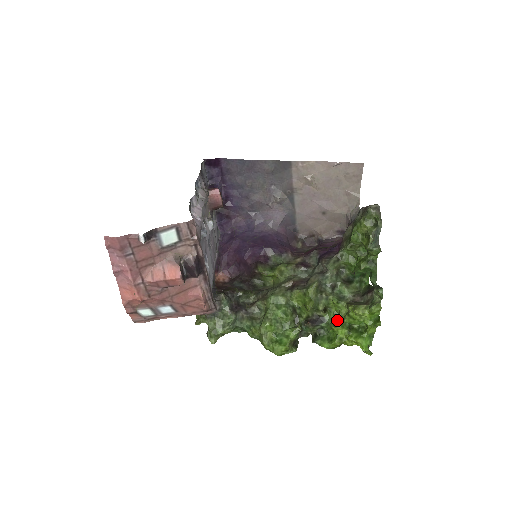
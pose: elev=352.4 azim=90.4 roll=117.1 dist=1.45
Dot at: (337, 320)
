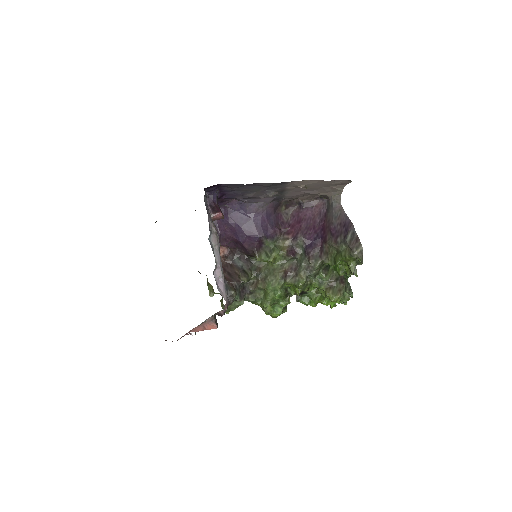
Dot at: (316, 294)
